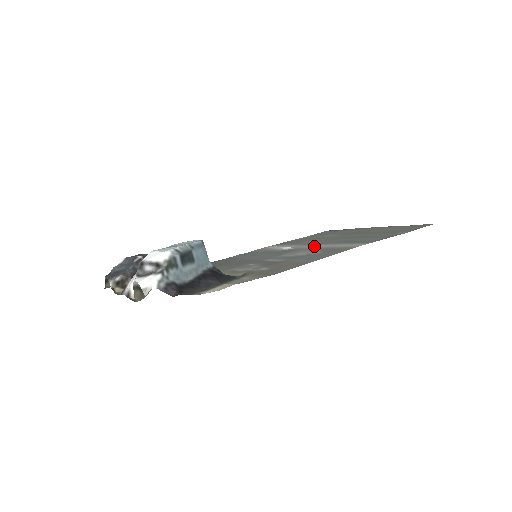
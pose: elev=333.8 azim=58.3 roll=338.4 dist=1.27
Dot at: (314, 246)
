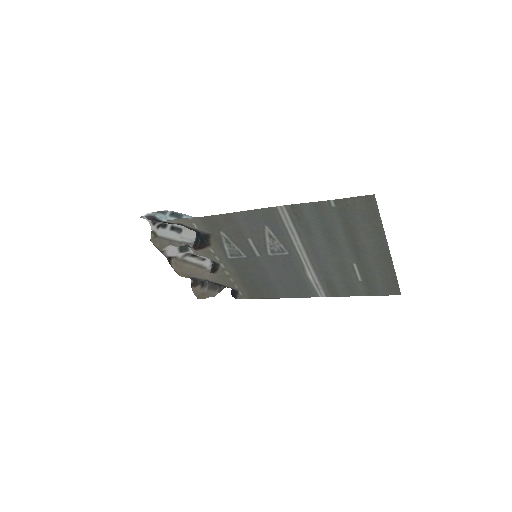
Dot at: (299, 249)
